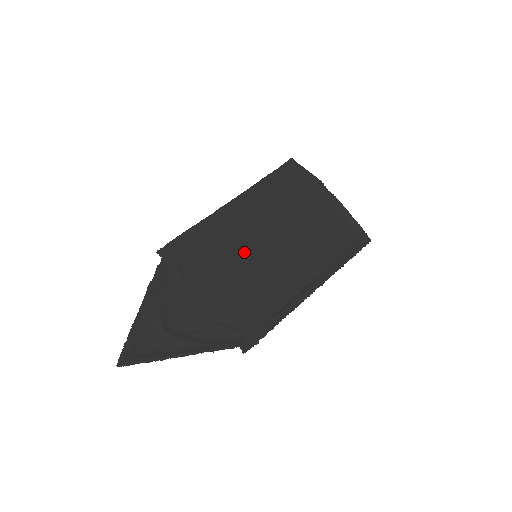
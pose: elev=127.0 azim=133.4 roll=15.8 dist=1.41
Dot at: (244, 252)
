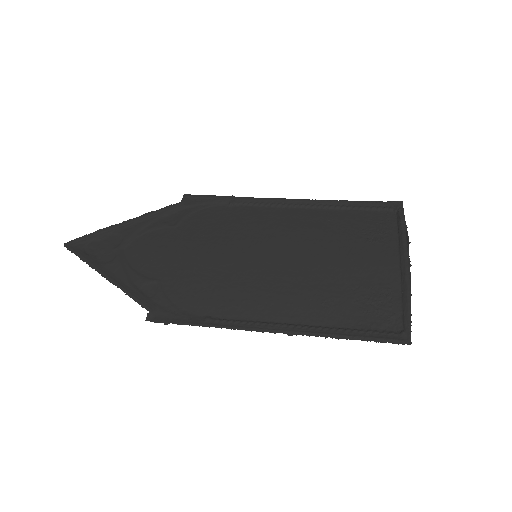
Dot at: (249, 244)
